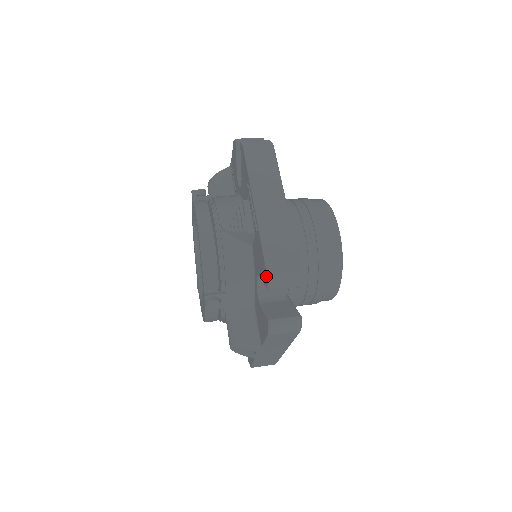
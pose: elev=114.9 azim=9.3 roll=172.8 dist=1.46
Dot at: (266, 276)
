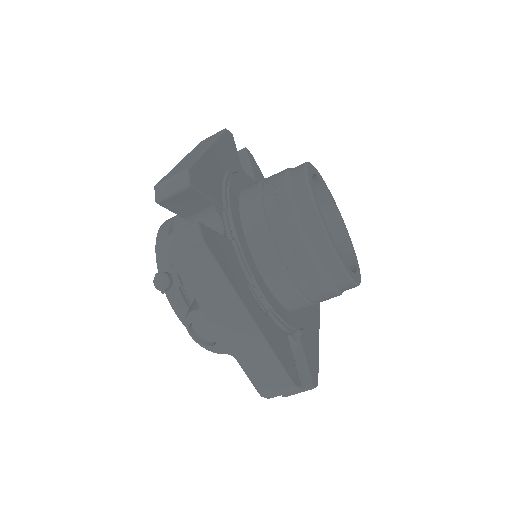
Dot at: (156, 191)
